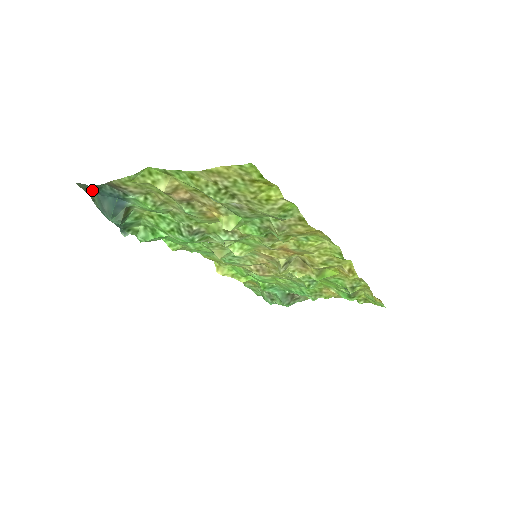
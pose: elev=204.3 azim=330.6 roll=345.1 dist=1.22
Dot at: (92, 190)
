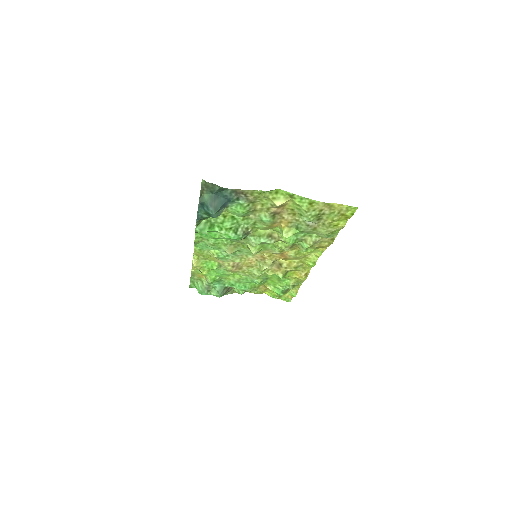
Dot at: (215, 190)
